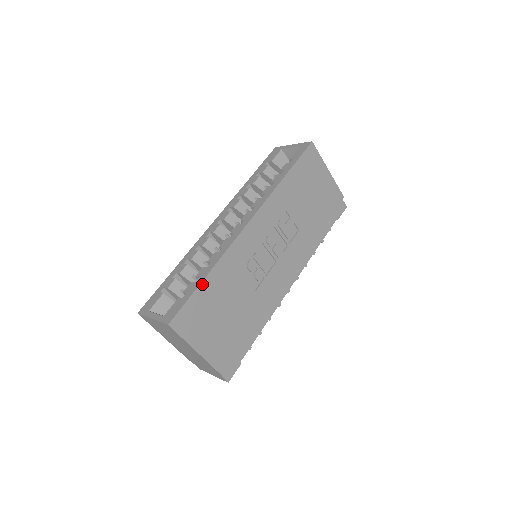
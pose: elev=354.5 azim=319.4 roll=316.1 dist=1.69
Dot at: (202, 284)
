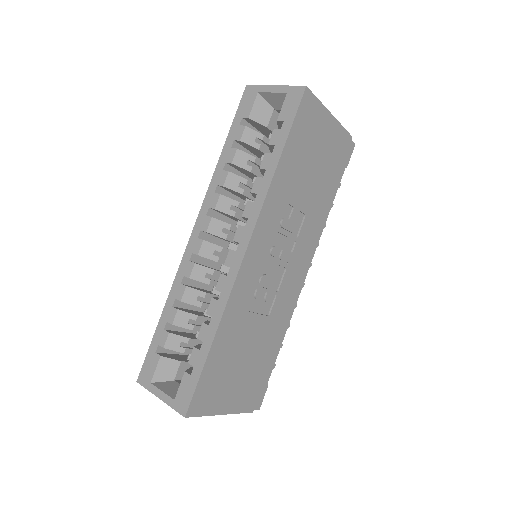
Dot at: (210, 353)
